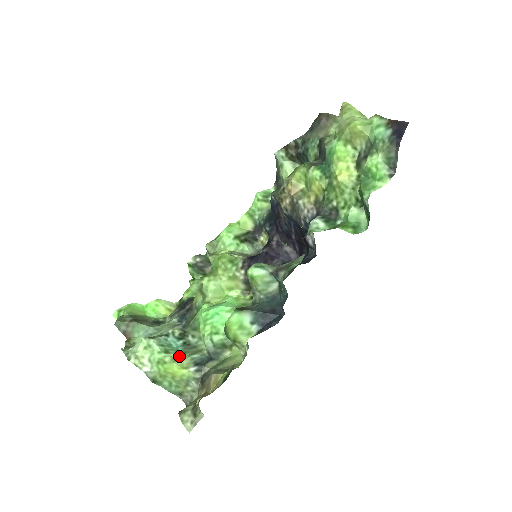
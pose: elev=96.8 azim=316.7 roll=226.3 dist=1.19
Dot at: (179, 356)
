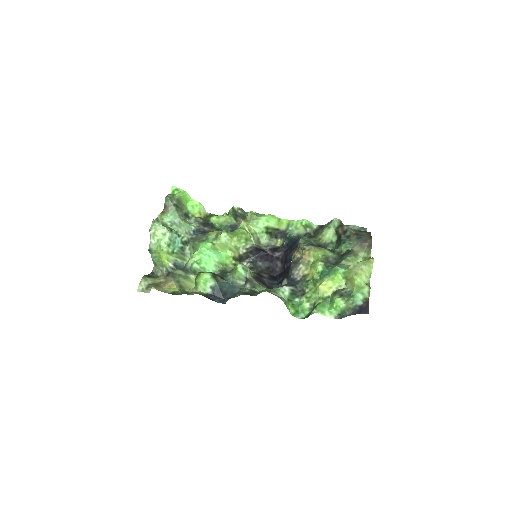
Dot at: (172, 253)
